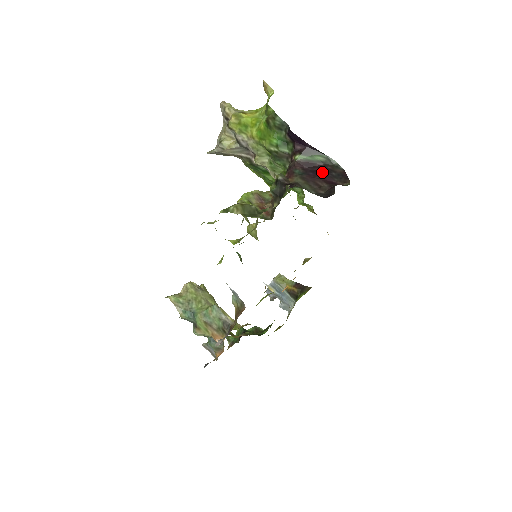
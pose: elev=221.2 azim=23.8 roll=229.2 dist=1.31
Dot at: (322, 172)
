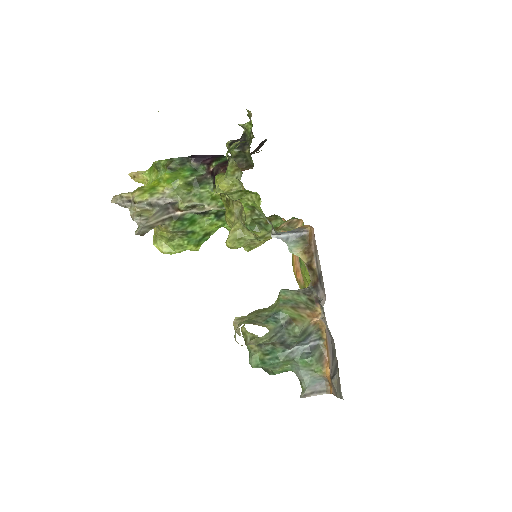
Dot at: occluded
